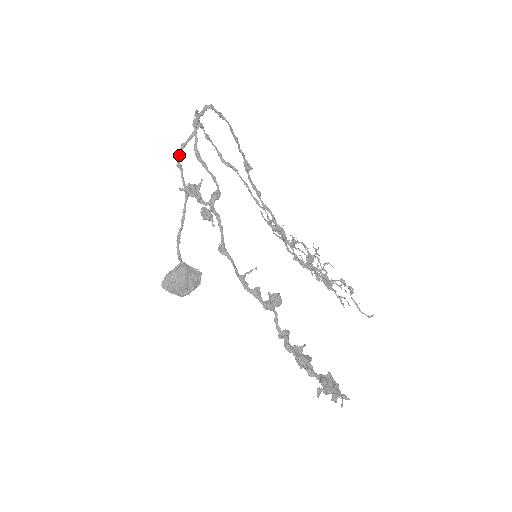
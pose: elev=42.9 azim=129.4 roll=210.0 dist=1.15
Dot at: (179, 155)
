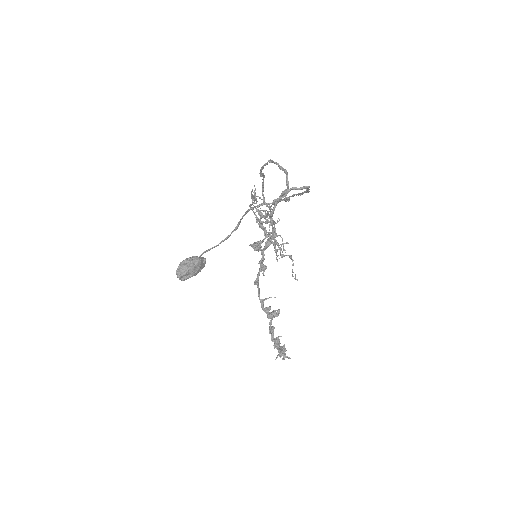
Dot at: occluded
